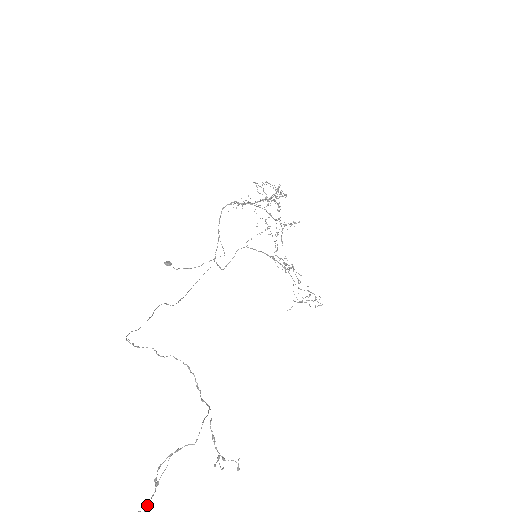
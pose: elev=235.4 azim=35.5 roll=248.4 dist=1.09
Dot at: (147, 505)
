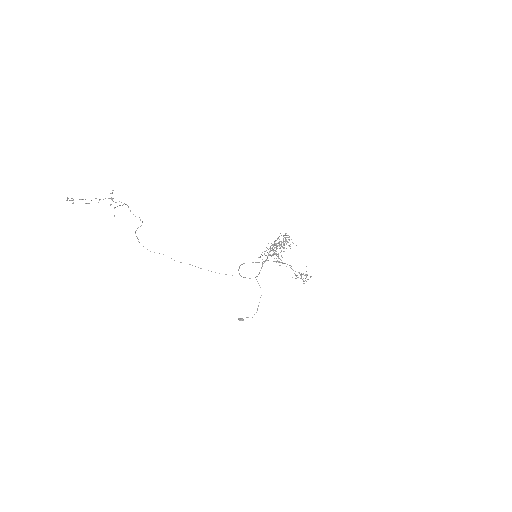
Dot at: occluded
